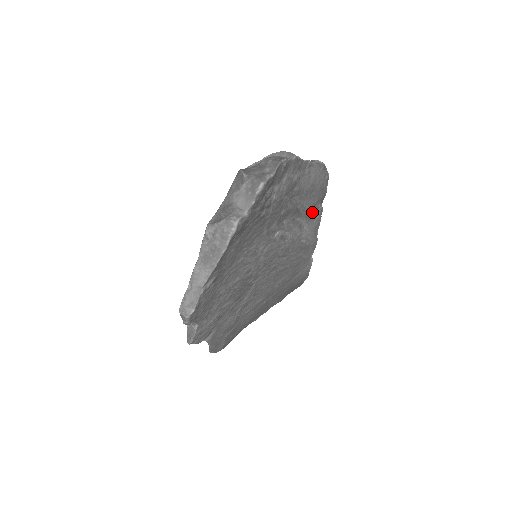
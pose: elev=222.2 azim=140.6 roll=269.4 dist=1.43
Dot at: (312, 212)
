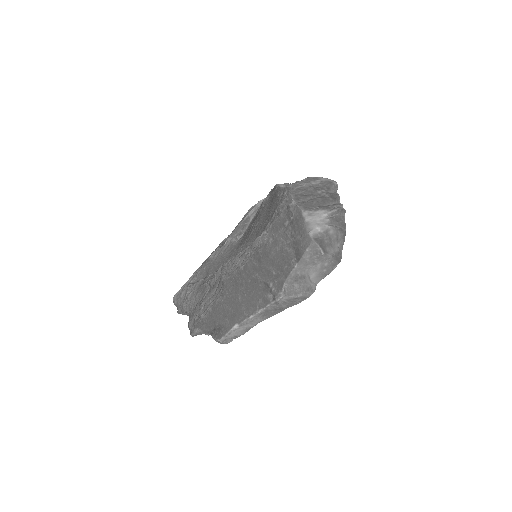
Dot at: occluded
